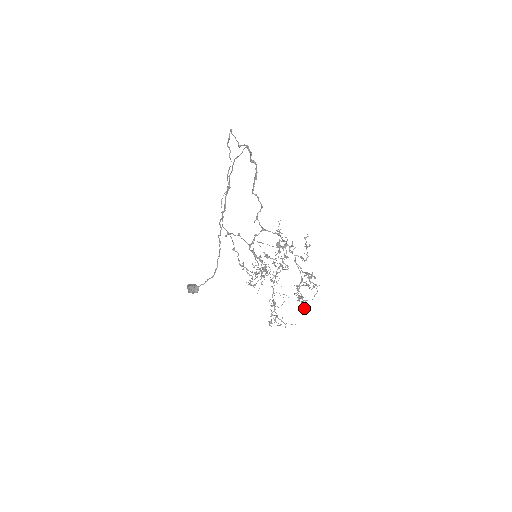
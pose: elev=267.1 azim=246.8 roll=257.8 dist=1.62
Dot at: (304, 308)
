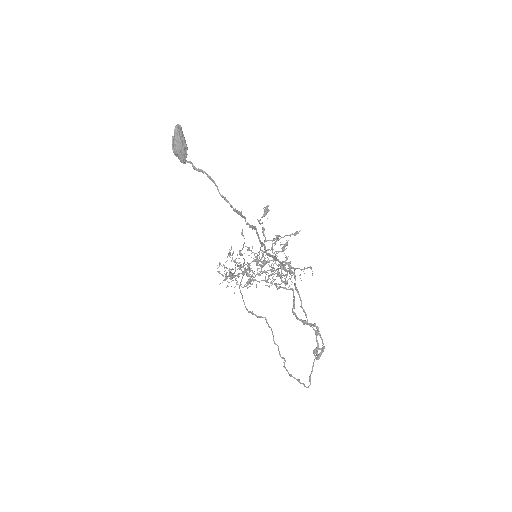
Dot at: occluded
